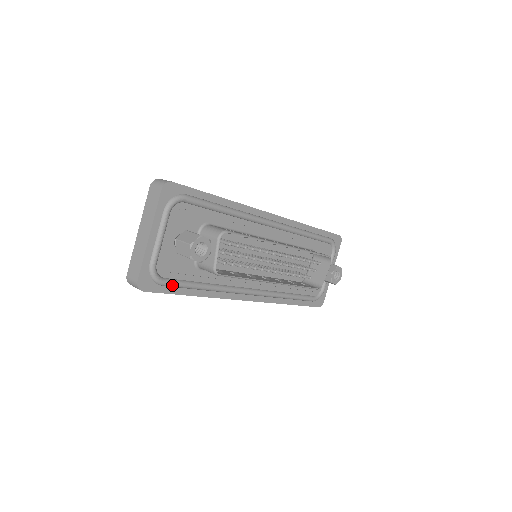
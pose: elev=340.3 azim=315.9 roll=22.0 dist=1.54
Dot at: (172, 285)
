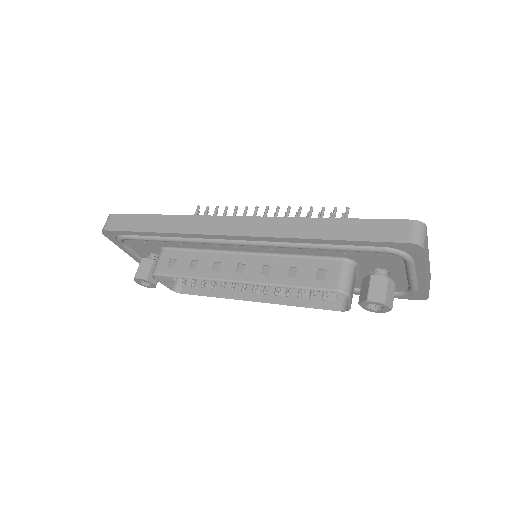
Dot at: occluded
